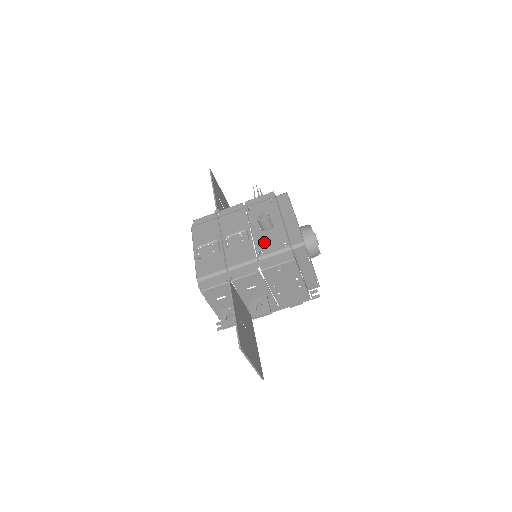
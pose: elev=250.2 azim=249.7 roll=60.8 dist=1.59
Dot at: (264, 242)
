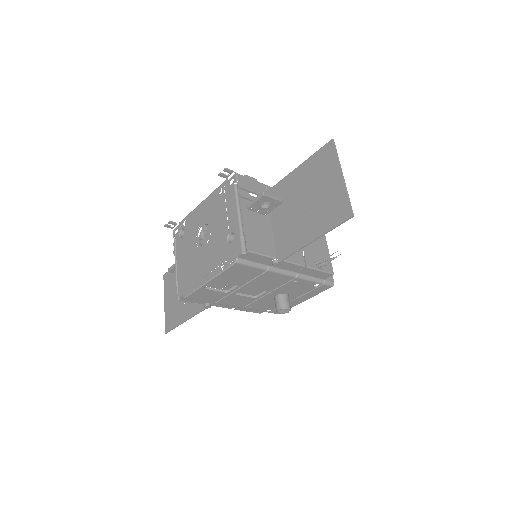
Dot at: (261, 304)
